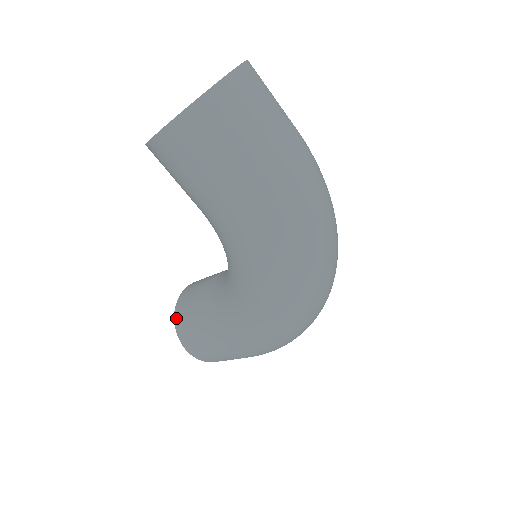
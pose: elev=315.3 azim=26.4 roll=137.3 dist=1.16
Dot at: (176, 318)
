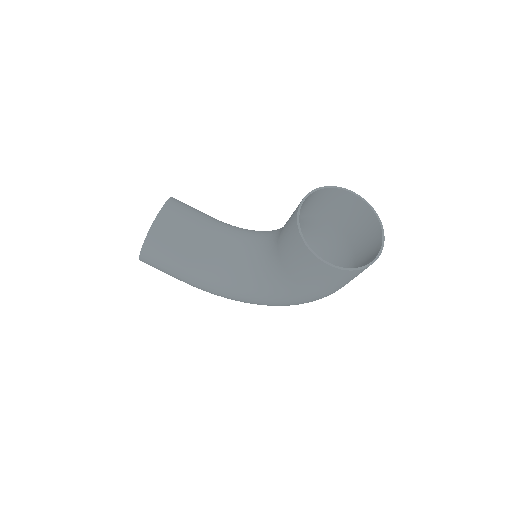
Dot at: (150, 237)
